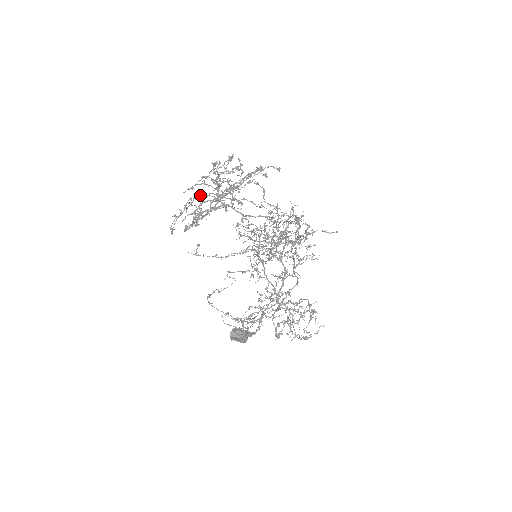
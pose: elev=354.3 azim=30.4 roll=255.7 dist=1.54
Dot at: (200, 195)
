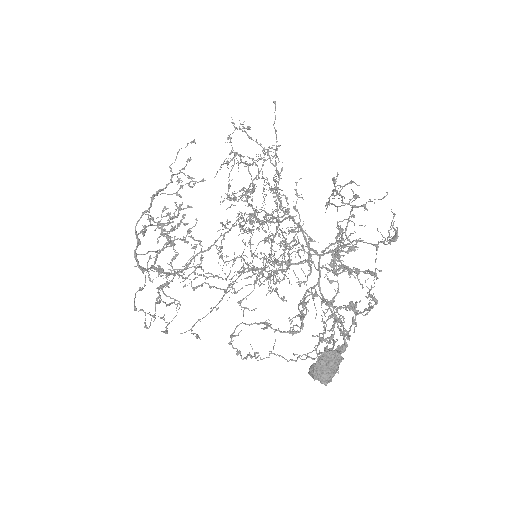
Dot at: (175, 304)
